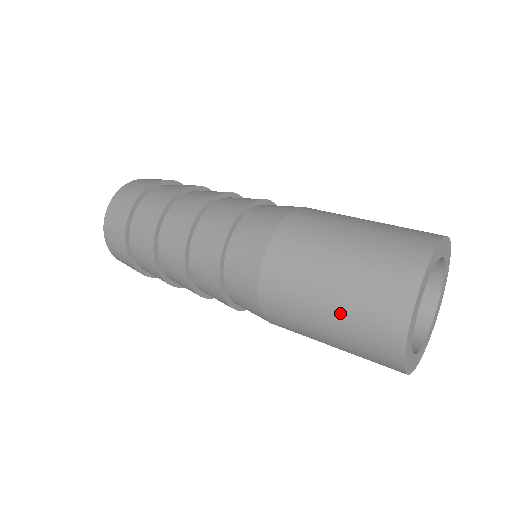
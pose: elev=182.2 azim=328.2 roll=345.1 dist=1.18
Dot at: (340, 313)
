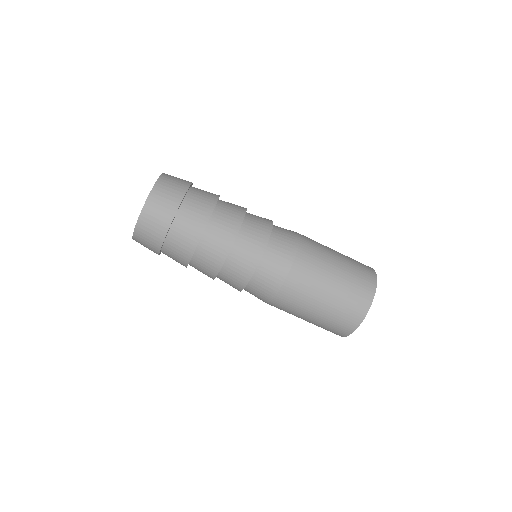
Dot at: (326, 314)
